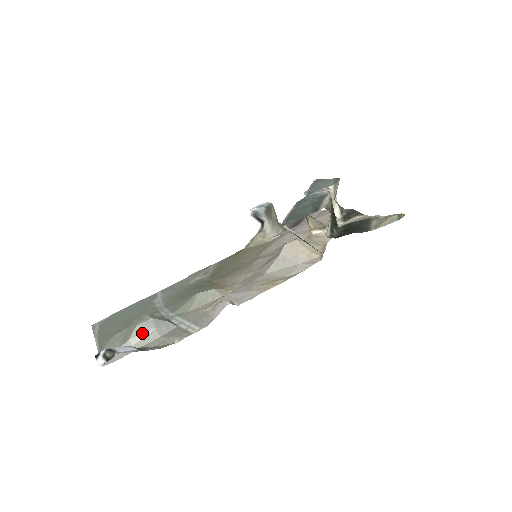
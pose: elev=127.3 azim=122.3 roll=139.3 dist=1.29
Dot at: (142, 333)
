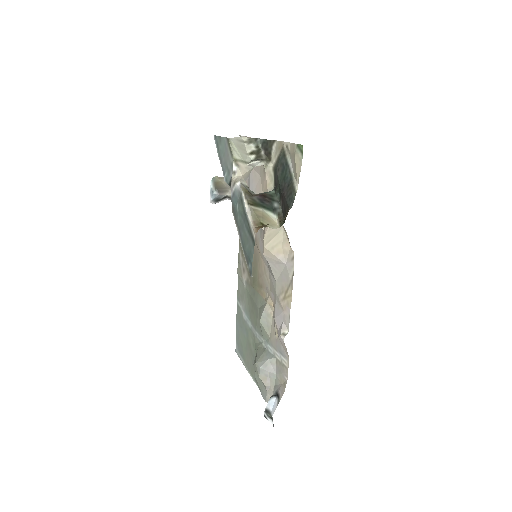
Dot at: (266, 379)
